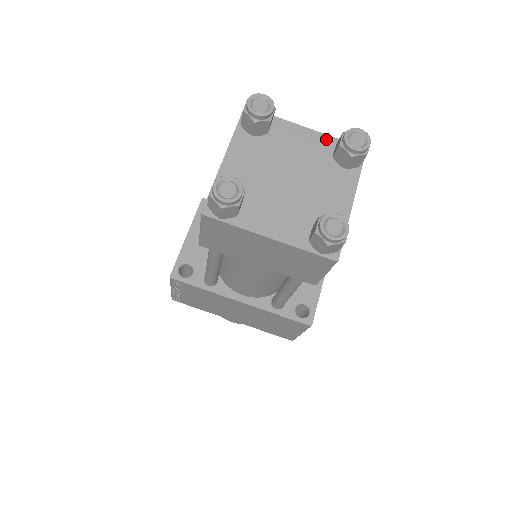
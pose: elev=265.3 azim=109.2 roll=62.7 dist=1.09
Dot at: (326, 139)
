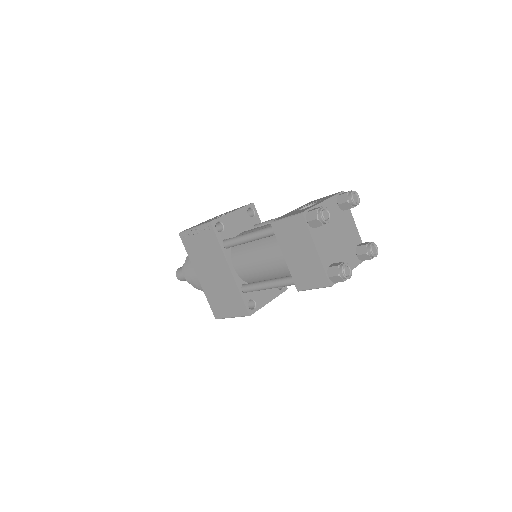
Dot at: (359, 237)
